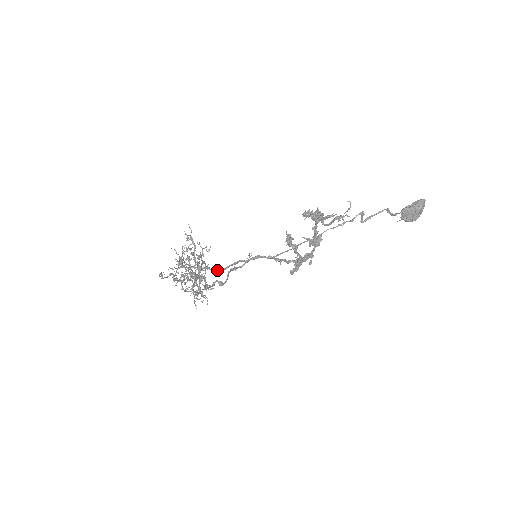
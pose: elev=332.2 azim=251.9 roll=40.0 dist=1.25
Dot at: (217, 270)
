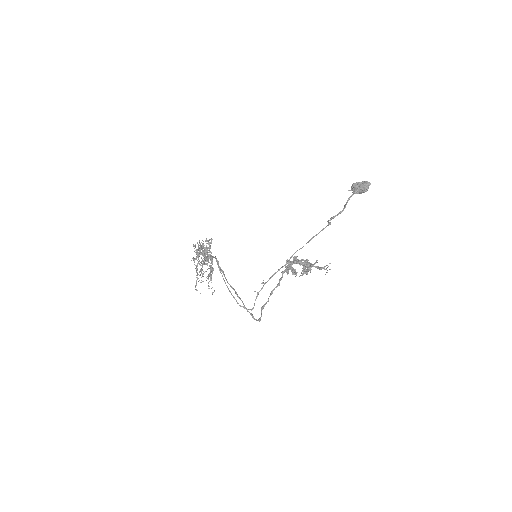
Dot at: (251, 309)
